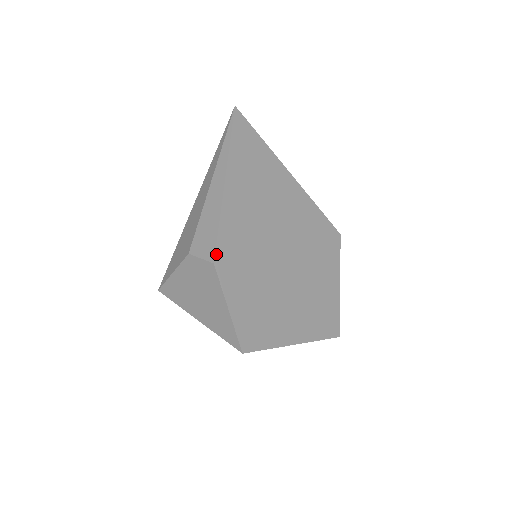
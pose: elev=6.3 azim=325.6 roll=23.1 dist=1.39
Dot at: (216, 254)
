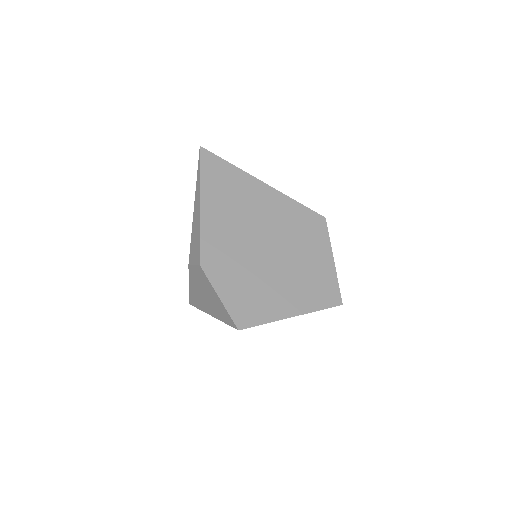
Dot at: (201, 258)
